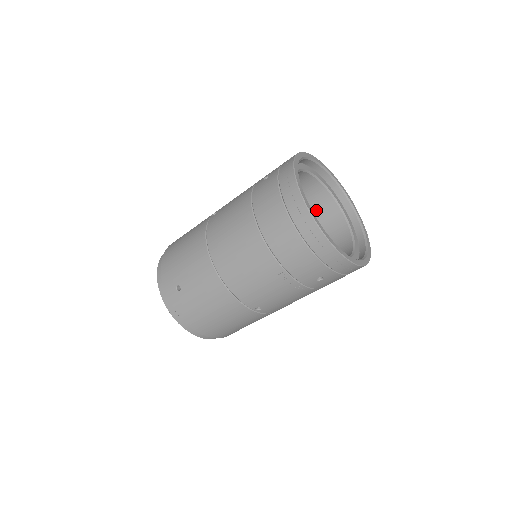
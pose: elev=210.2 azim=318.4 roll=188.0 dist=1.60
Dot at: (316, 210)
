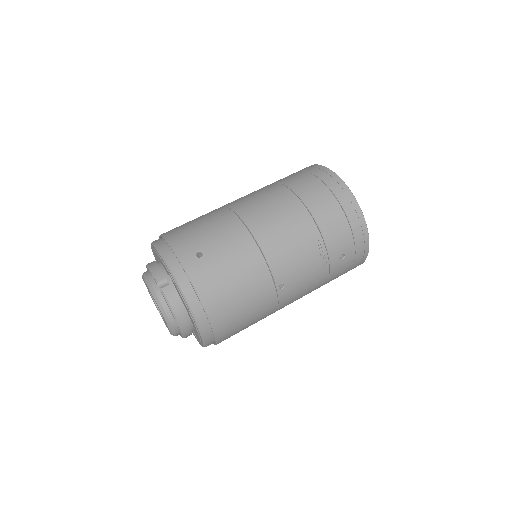
Dot at: occluded
